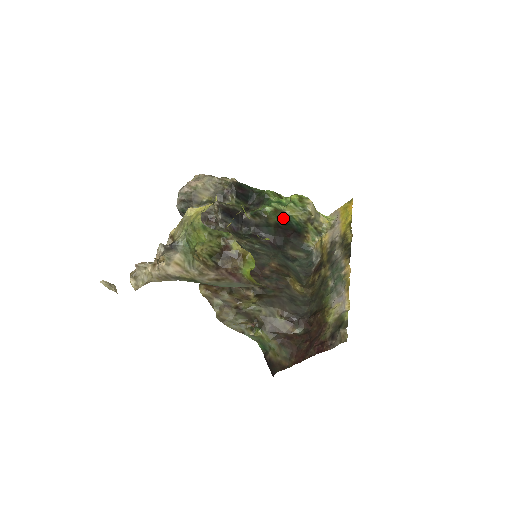
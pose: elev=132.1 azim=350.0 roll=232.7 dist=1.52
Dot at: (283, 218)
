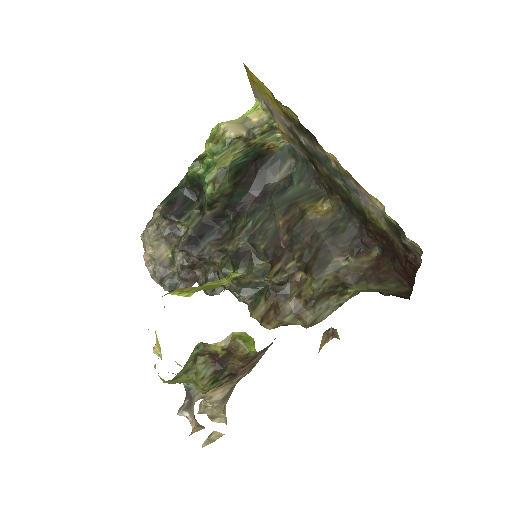
Dot at: (229, 175)
